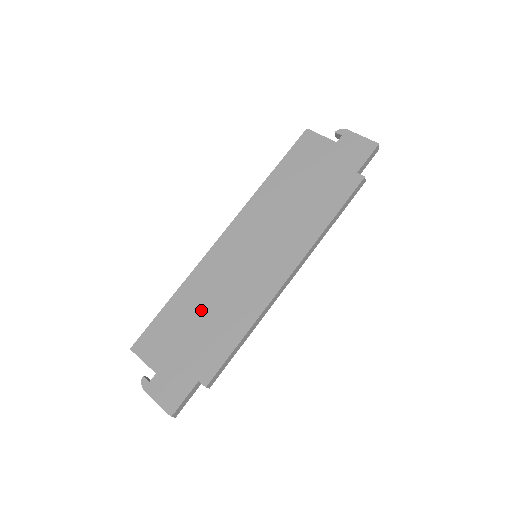
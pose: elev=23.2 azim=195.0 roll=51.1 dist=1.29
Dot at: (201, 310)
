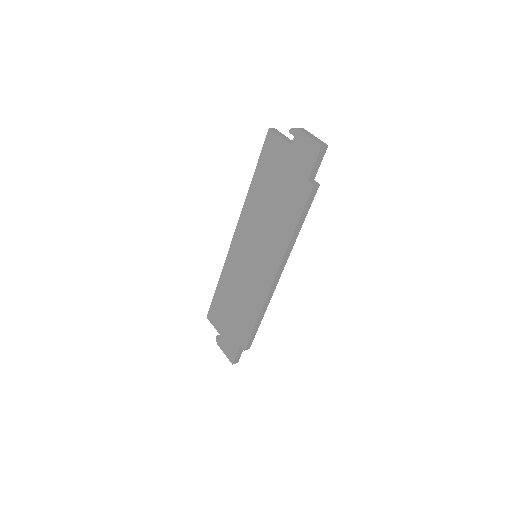
Dot at: (233, 297)
